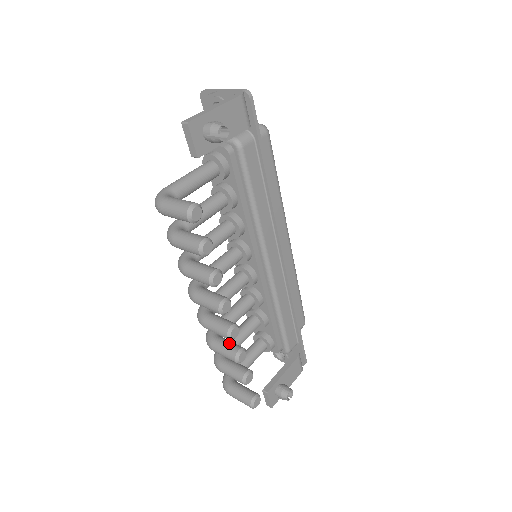
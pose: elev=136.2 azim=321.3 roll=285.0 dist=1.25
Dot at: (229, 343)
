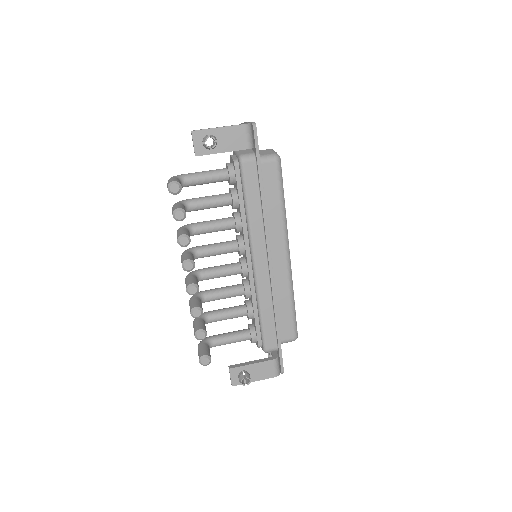
Dot at: (196, 302)
